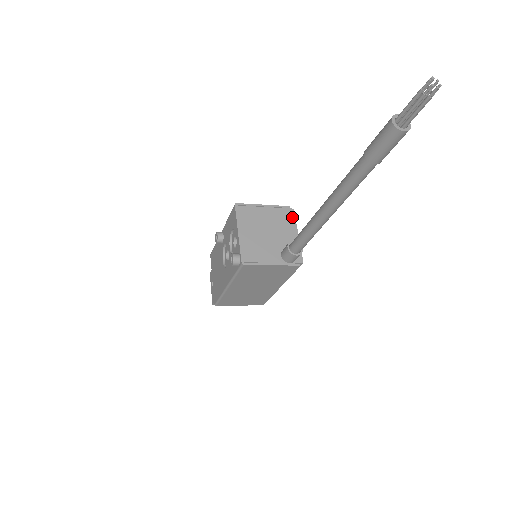
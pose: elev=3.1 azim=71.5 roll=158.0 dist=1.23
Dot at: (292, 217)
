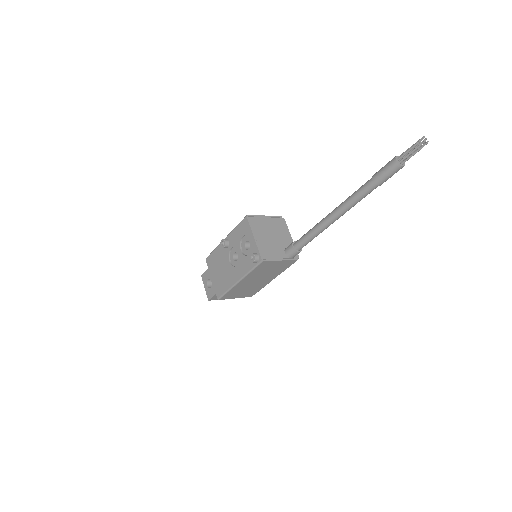
Dot at: (285, 224)
